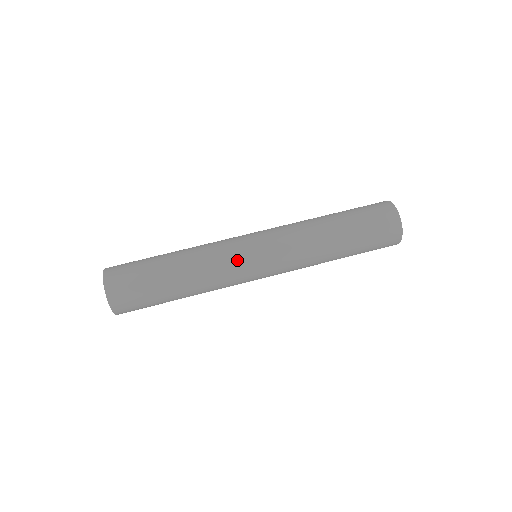
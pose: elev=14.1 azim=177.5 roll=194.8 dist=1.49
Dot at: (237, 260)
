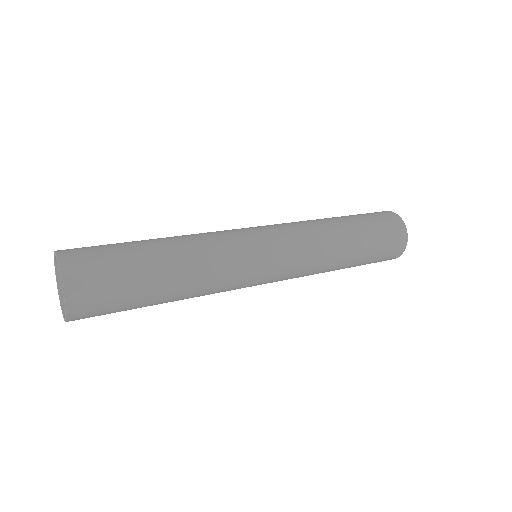
Dot at: (245, 282)
